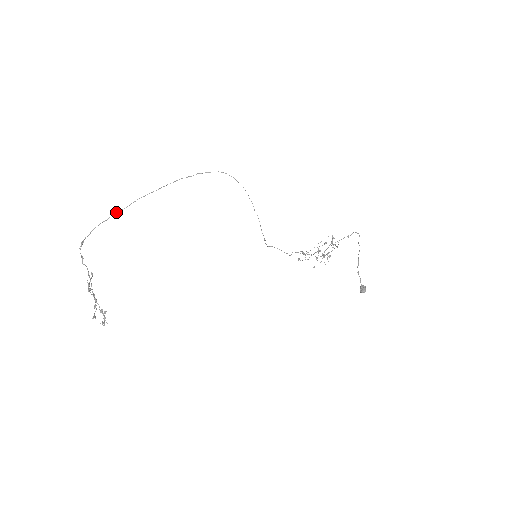
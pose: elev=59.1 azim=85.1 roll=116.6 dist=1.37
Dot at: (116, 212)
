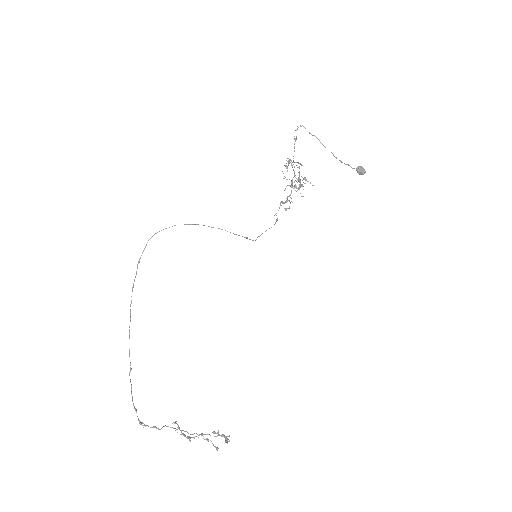
Dot at: (129, 373)
